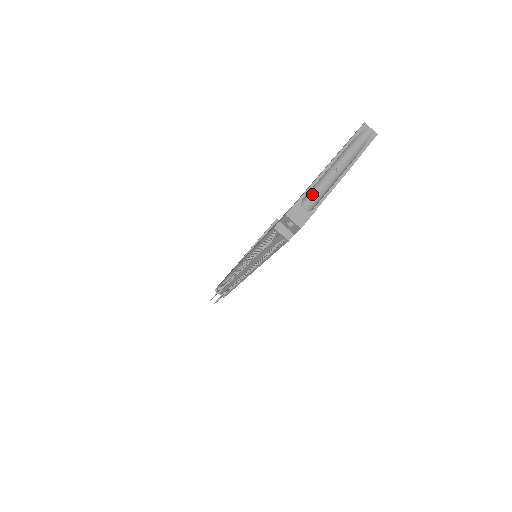
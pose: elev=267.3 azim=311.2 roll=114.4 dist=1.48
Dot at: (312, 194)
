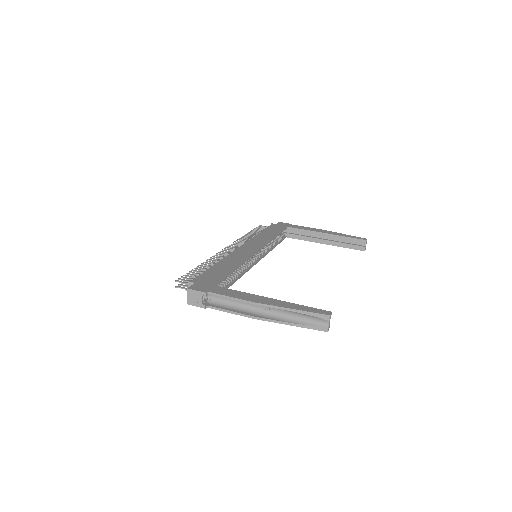
Dot at: occluded
